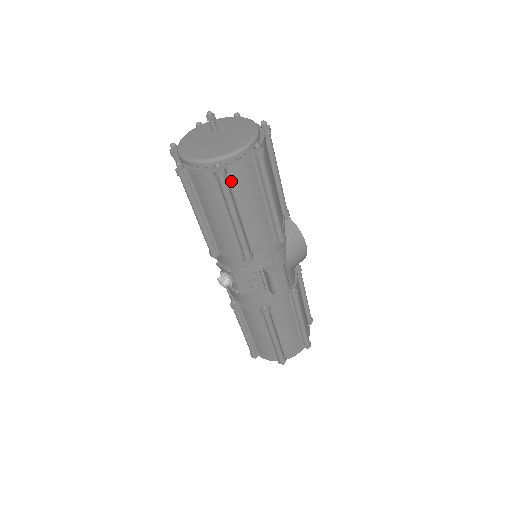
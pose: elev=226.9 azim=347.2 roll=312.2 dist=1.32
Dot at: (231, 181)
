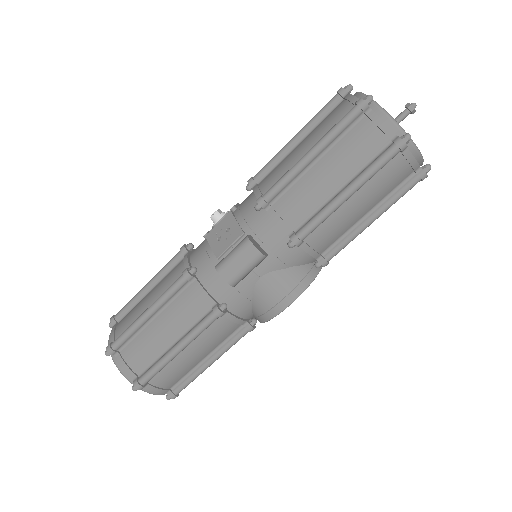
Dot at: (355, 127)
